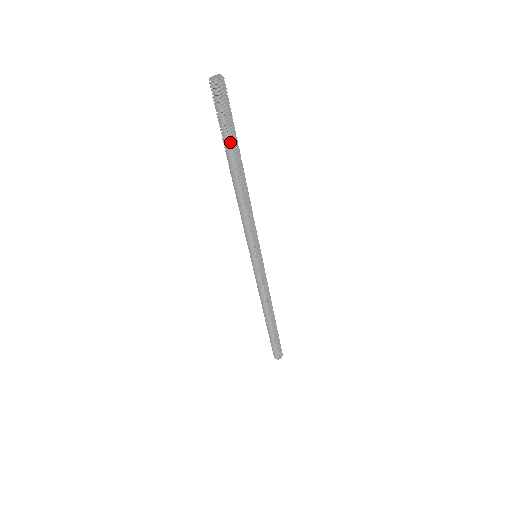
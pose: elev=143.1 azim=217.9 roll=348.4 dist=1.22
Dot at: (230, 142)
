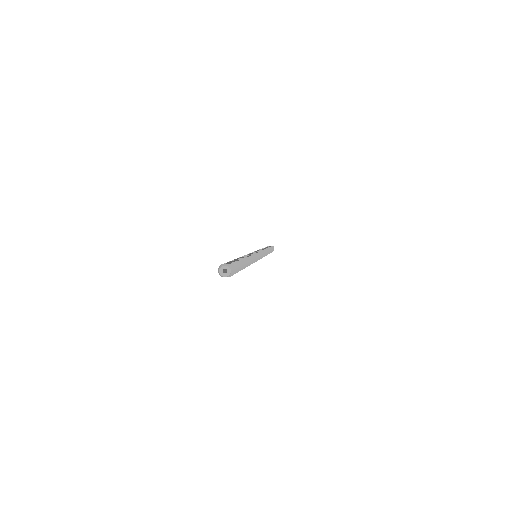
Dot at: occluded
